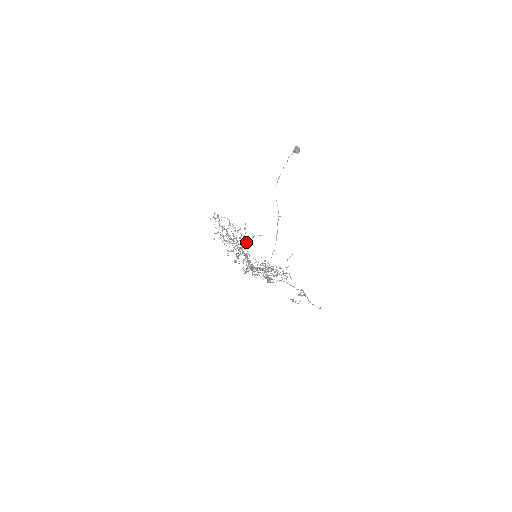
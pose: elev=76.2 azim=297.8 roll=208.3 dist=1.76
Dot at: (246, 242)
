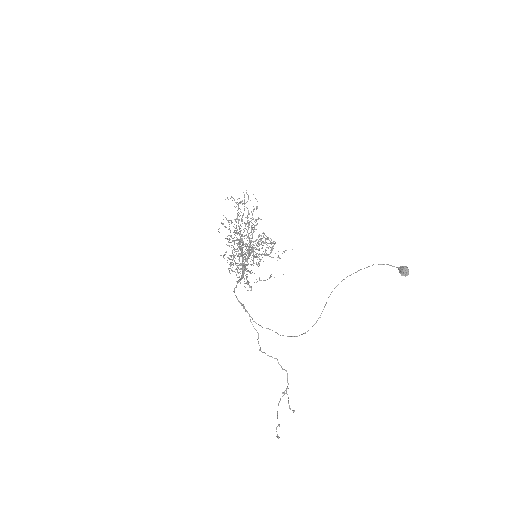
Dot at: (259, 279)
